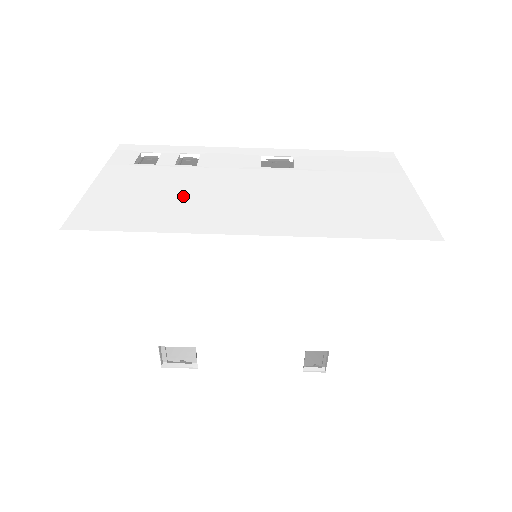
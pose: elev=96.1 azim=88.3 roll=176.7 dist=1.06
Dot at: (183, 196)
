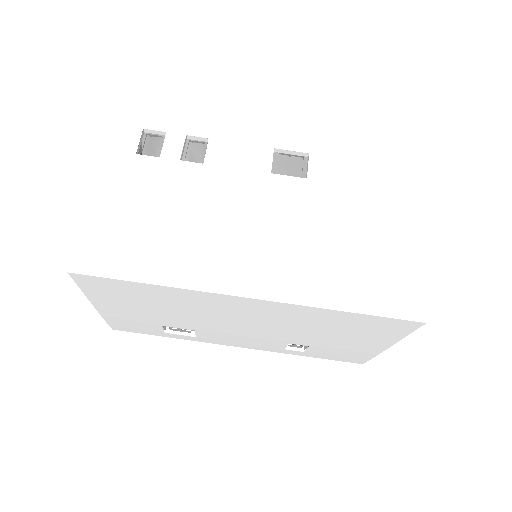
Dot at: (187, 224)
